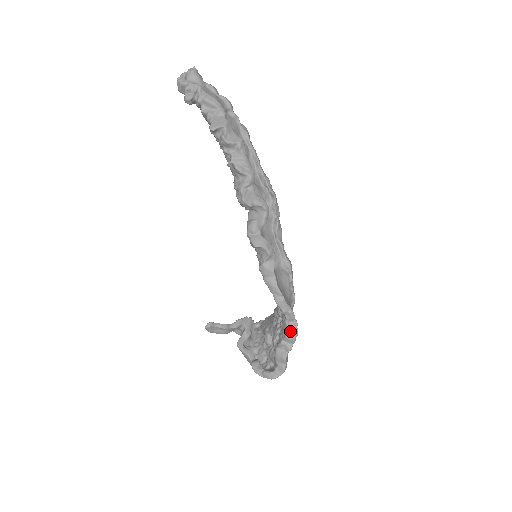
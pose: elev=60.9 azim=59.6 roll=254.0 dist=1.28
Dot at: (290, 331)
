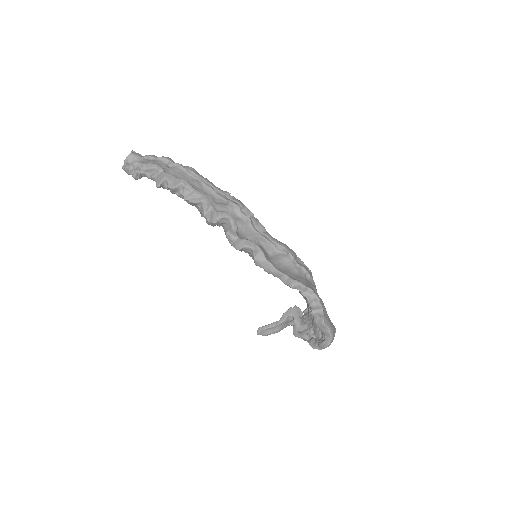
Dot at: (310, 299)
